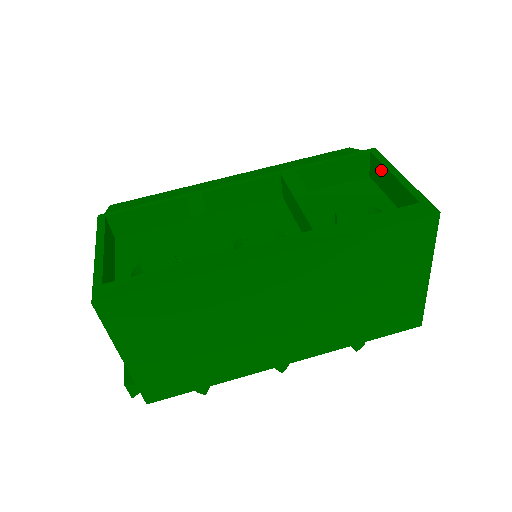
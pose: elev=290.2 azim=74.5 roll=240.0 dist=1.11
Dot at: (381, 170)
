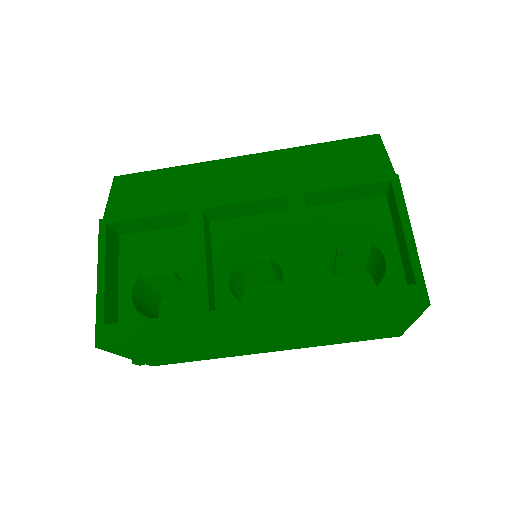
Dot at: (395, 209)
